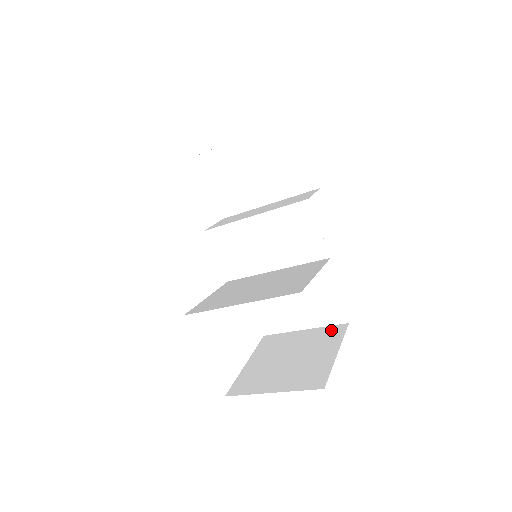
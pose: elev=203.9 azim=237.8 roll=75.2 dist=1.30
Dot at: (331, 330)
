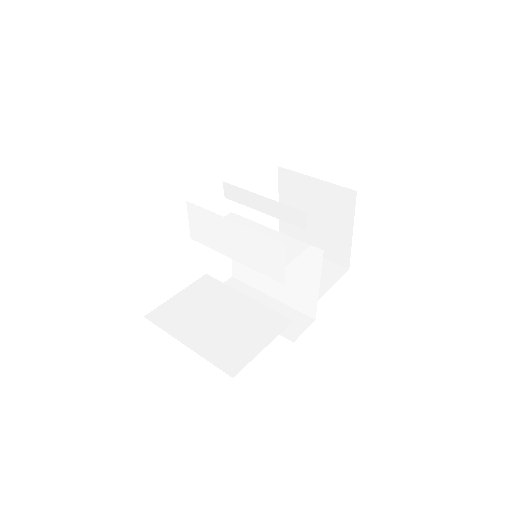
Dot at: (341, 195)
